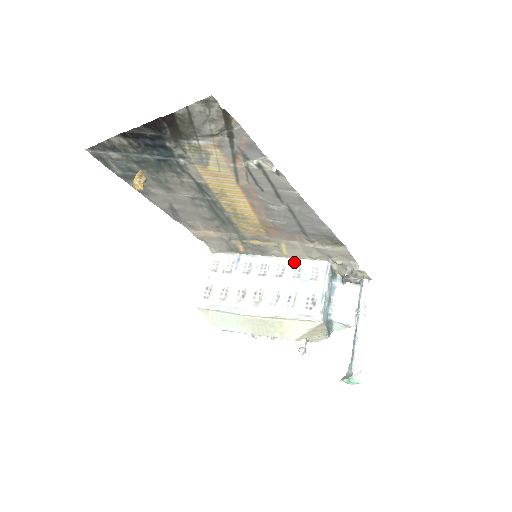
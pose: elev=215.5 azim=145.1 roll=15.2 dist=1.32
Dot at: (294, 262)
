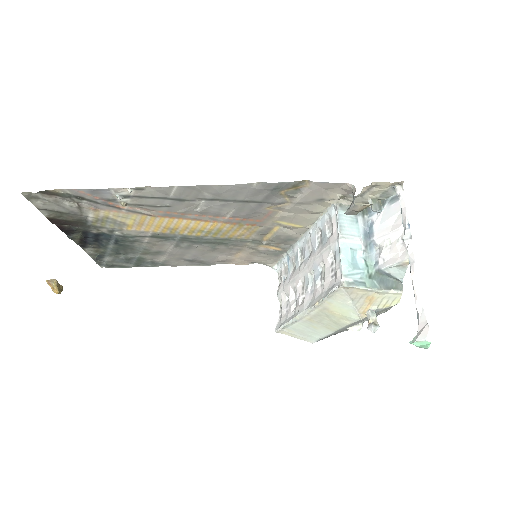
Dot at: (314, 228)
